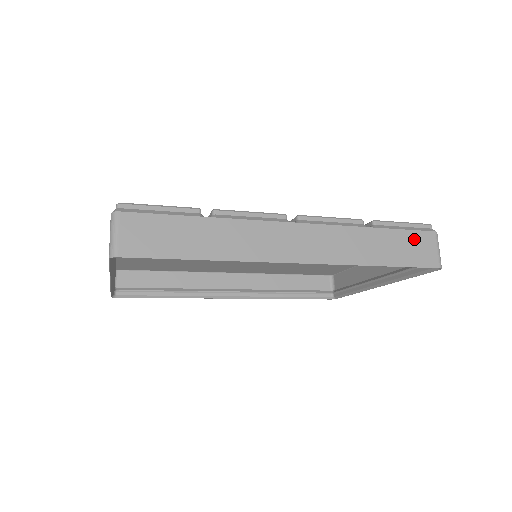
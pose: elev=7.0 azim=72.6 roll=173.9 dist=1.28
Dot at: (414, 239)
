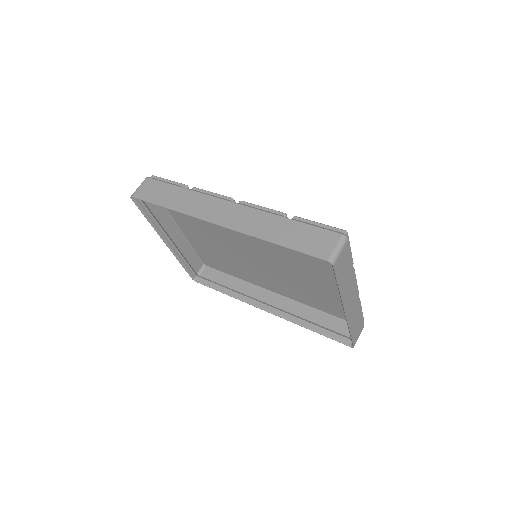
Dot at: (317, 234)
